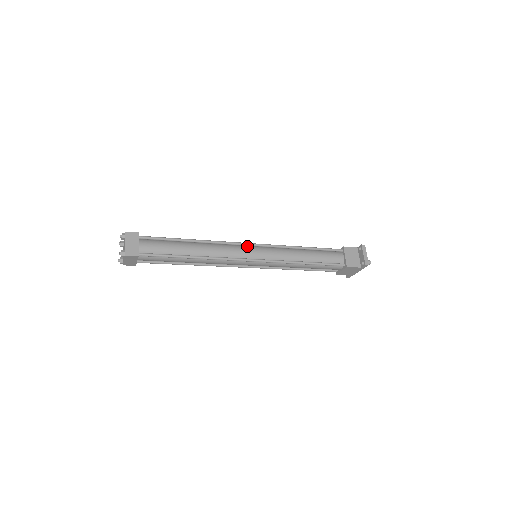
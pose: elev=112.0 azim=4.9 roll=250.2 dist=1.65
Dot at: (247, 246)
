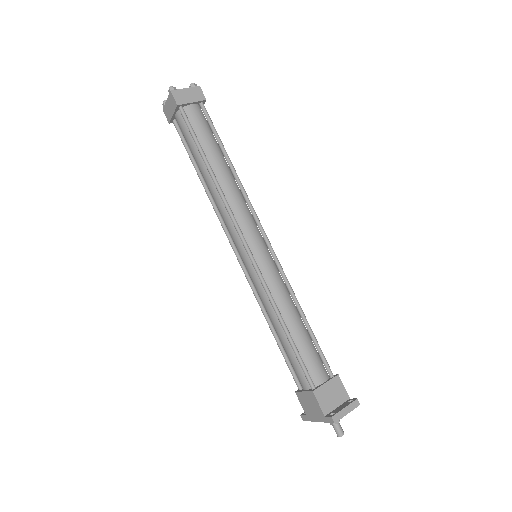
Dot at: (261, 235)
